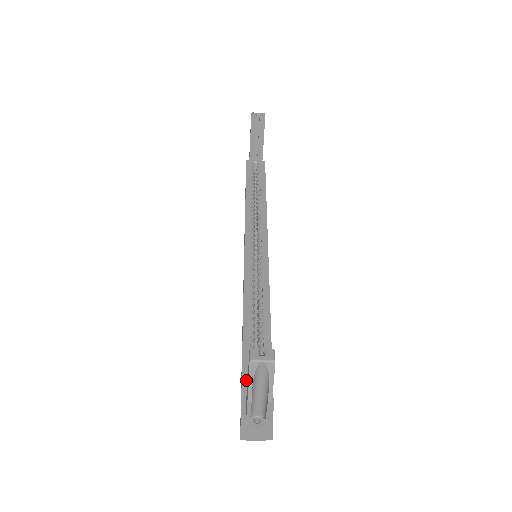
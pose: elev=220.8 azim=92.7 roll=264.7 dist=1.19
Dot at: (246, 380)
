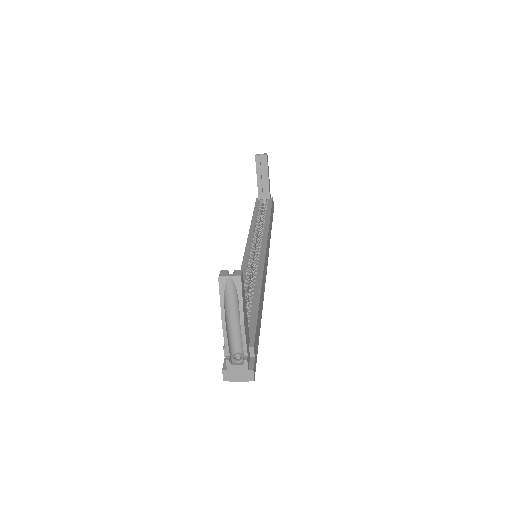
Dot at: occluded
